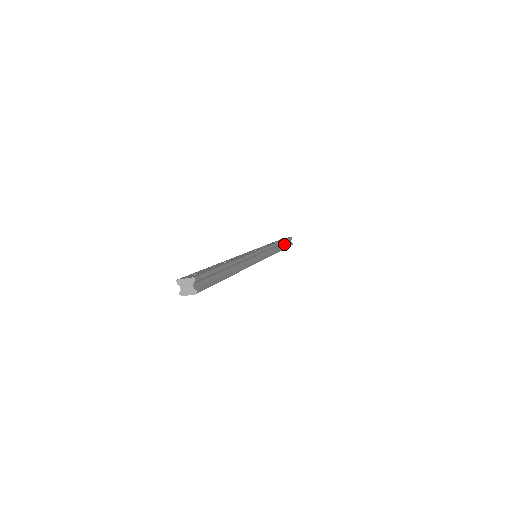
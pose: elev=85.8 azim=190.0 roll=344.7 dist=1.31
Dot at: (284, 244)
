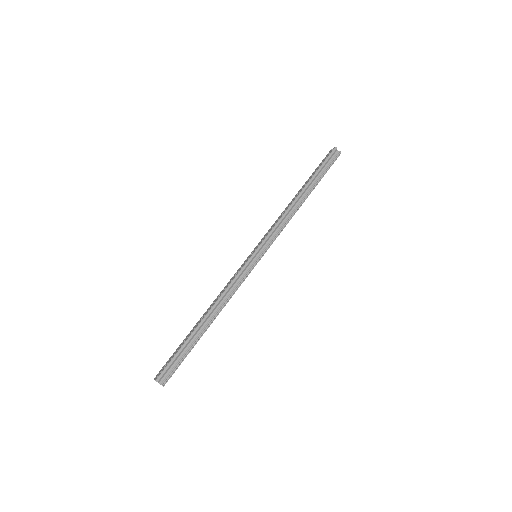
Dot at: (316, 178)
